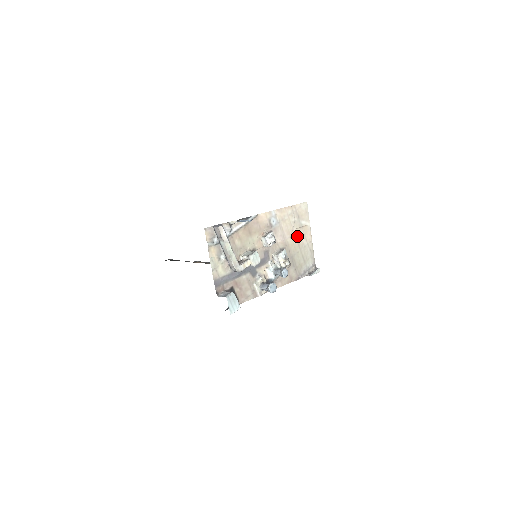
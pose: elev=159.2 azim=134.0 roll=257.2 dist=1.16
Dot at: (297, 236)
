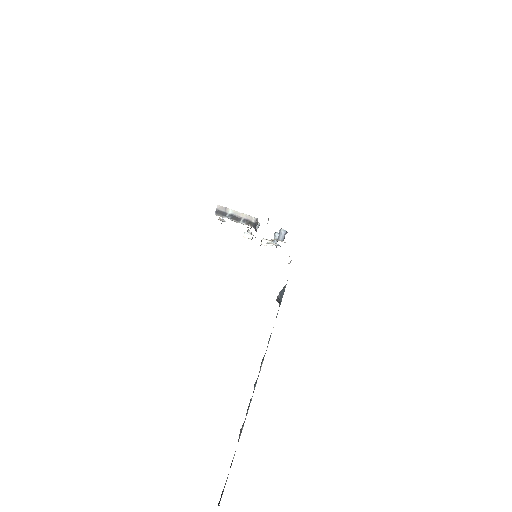
Dot at: occluded
